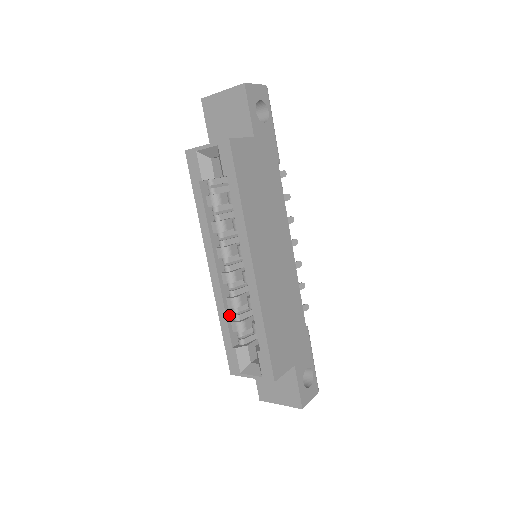
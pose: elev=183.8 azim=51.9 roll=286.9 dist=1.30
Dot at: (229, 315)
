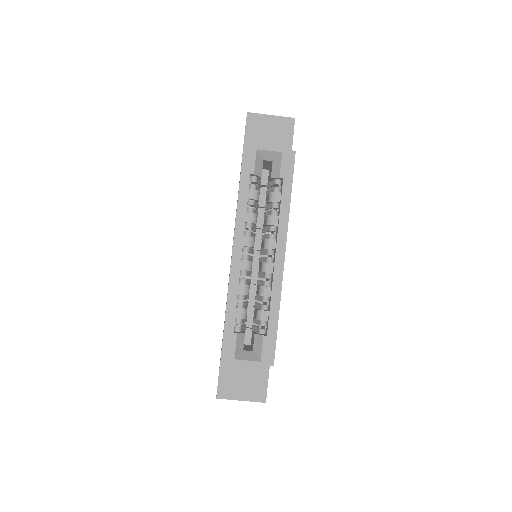
Dot at: (236, 301)
